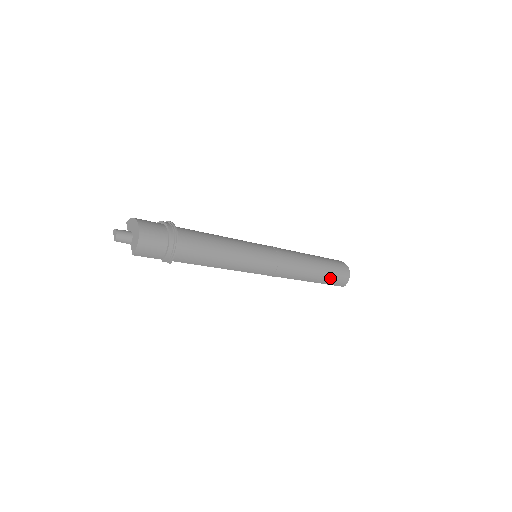
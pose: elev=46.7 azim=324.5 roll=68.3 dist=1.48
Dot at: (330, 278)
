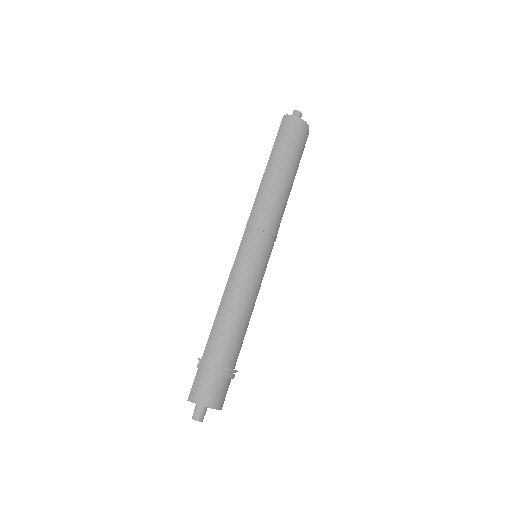
Dot at: occluded
